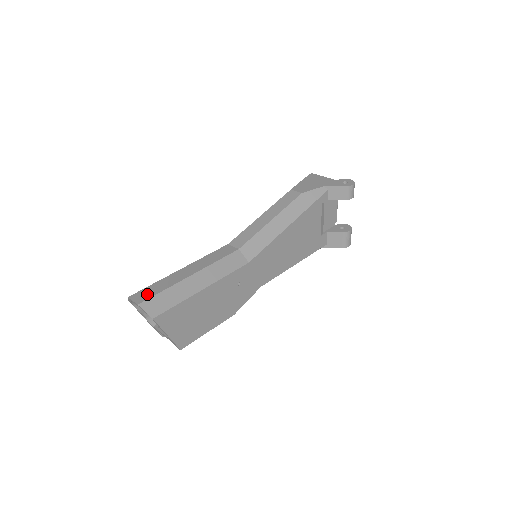
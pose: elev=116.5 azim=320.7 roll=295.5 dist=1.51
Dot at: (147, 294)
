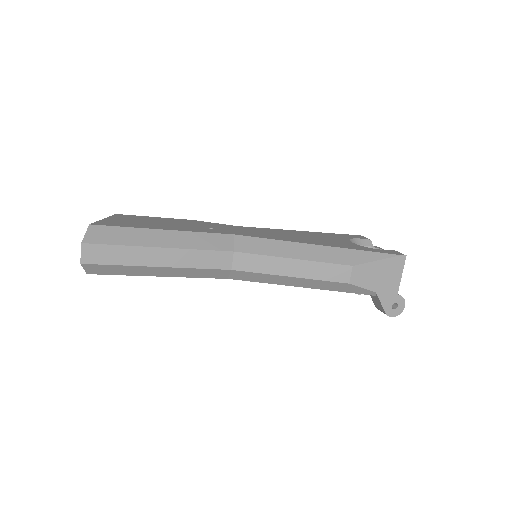
Dot at: (100, 257)
